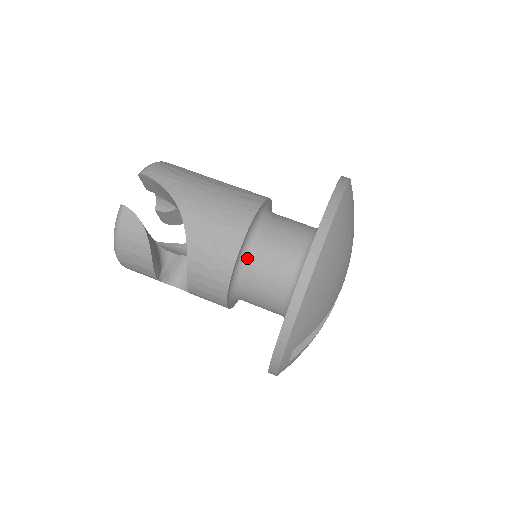
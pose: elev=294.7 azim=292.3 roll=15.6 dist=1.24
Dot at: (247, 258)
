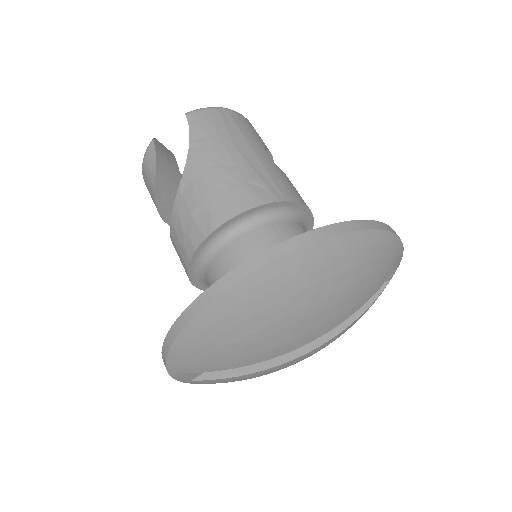
Dot at: (214, 253)
